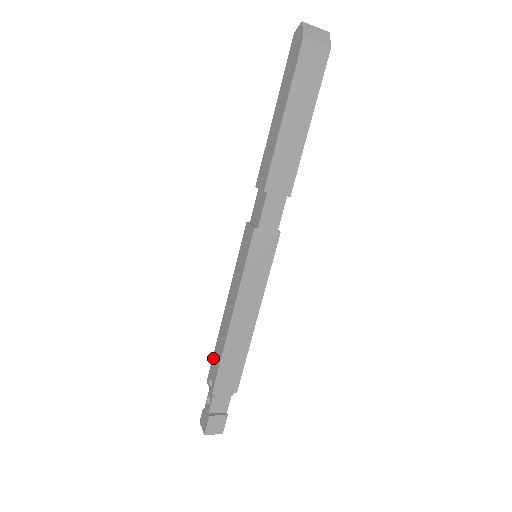
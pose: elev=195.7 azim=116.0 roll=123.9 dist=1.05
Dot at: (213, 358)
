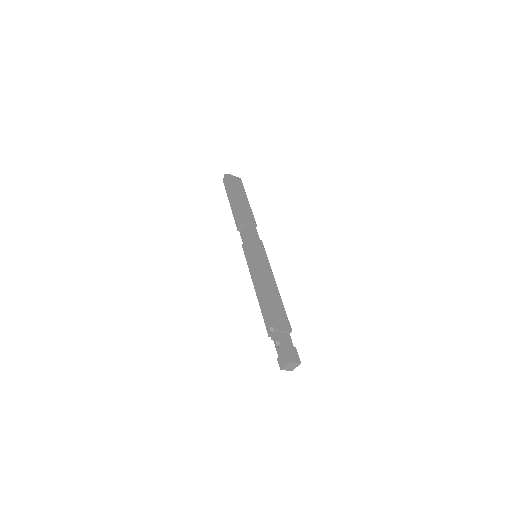
Dot at: (264, 318)
